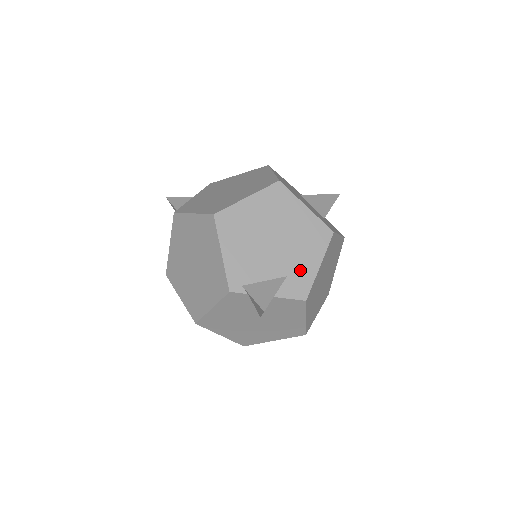
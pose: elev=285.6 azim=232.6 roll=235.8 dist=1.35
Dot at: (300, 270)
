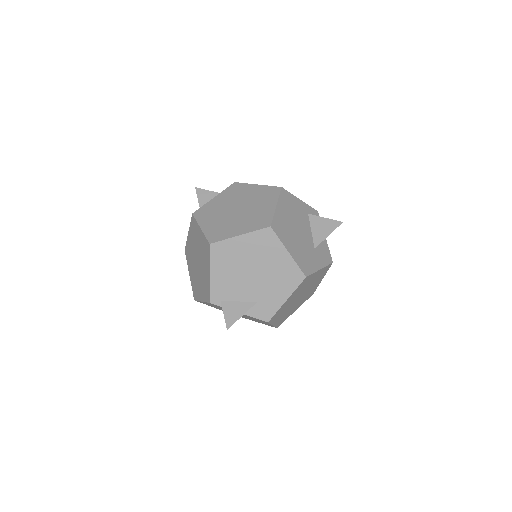
Dot at: (269, 300)
